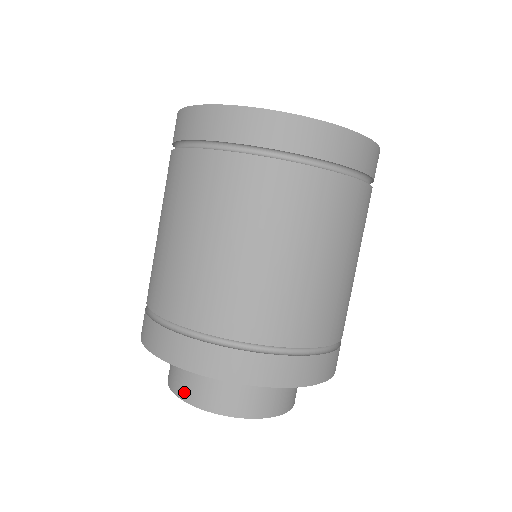
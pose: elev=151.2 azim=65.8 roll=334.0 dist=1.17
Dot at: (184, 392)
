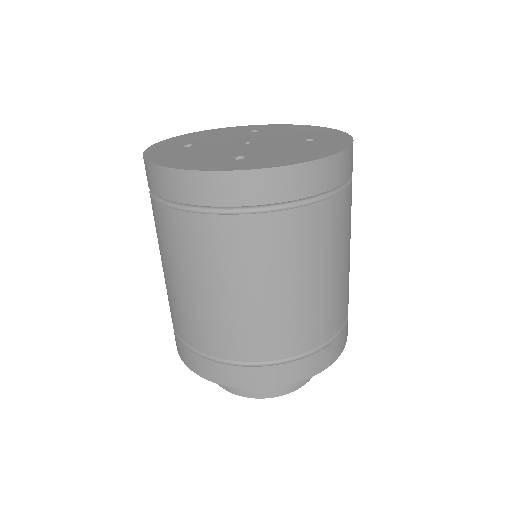
Dot at: (238, 390)
